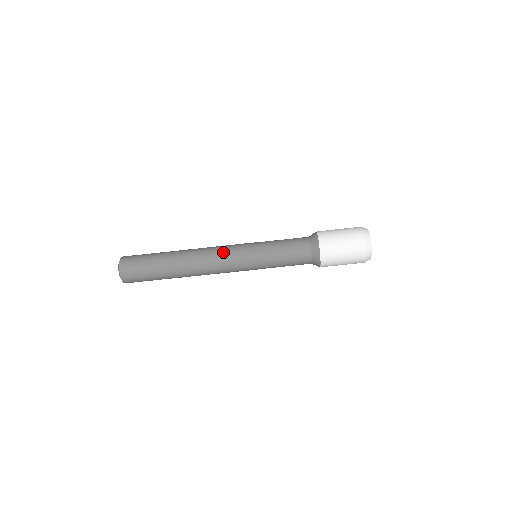
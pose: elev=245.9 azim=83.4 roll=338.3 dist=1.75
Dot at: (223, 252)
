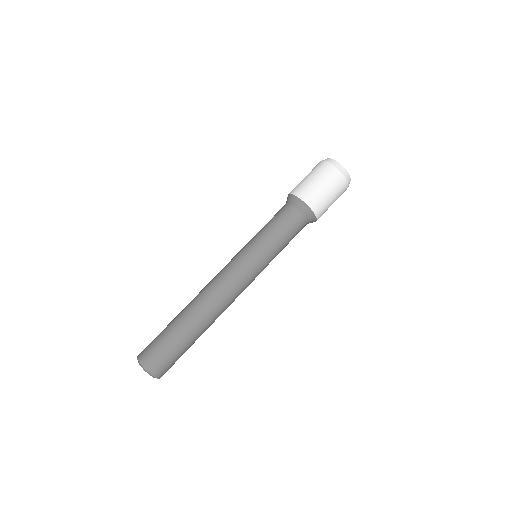
Dot at: (227, 275)
